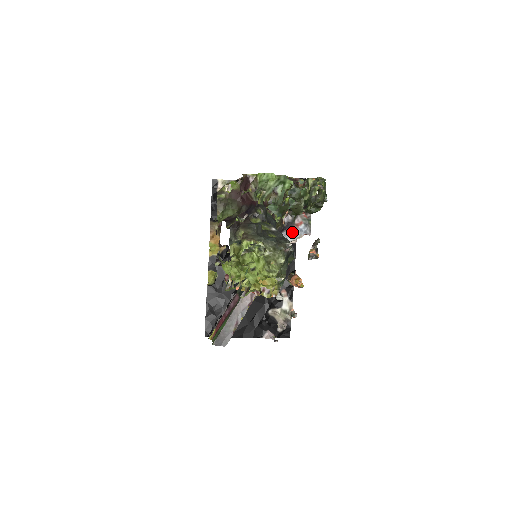
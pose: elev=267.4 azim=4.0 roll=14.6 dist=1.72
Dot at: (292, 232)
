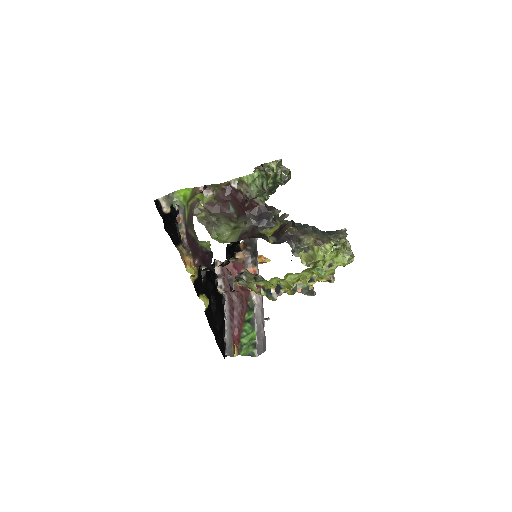
Dot at: occluded
